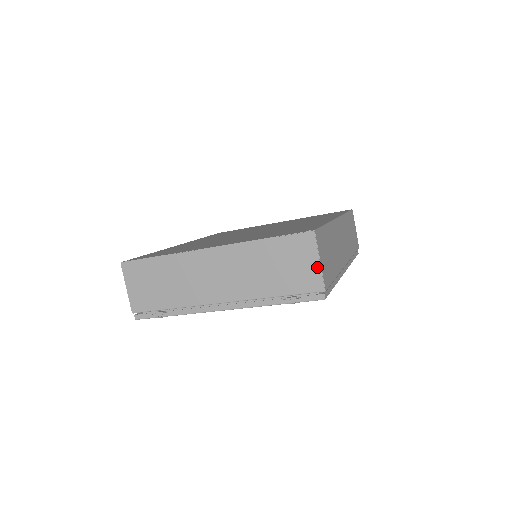
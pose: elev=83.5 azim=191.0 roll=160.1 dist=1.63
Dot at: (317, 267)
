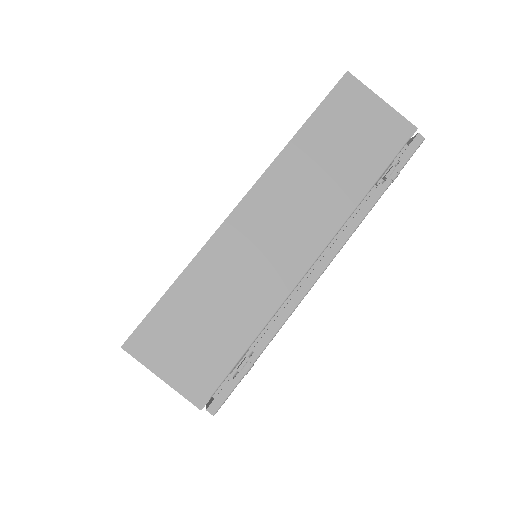
Dot at: (386, 109)
